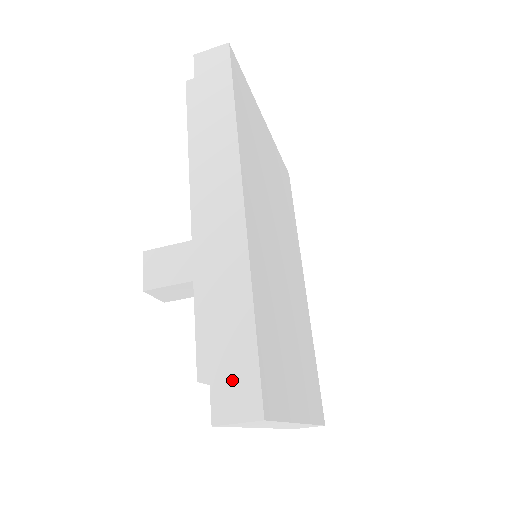
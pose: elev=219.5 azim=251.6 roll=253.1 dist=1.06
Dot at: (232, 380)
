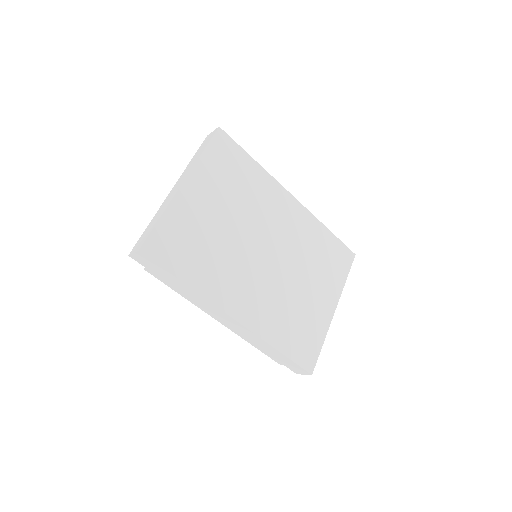
Dot at: (292, 366)
